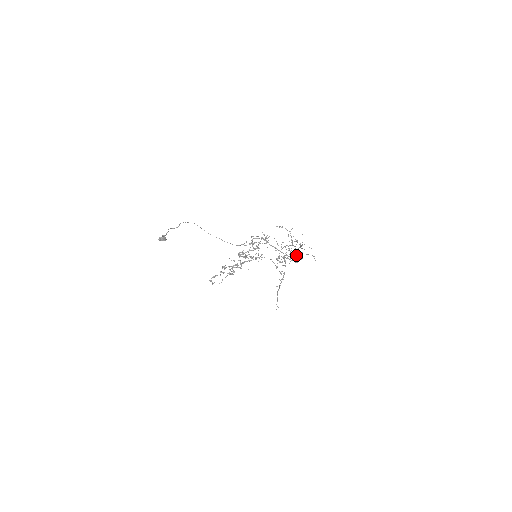
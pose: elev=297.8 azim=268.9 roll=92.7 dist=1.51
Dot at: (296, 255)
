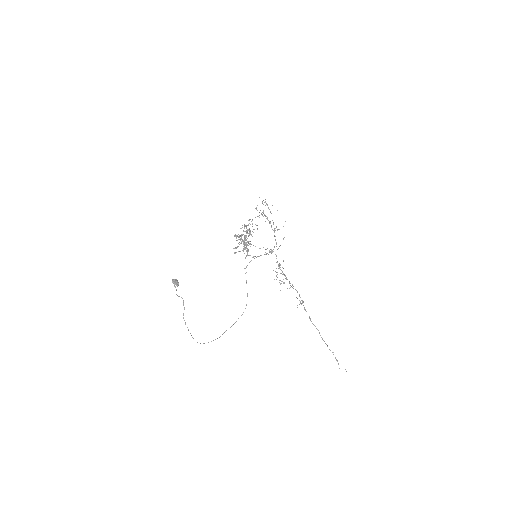
Dot at: occluded
